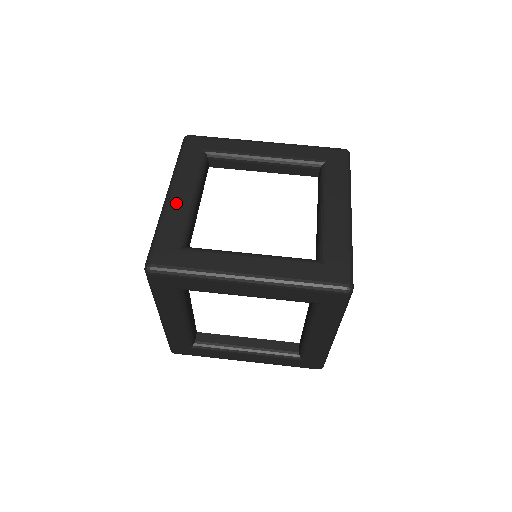
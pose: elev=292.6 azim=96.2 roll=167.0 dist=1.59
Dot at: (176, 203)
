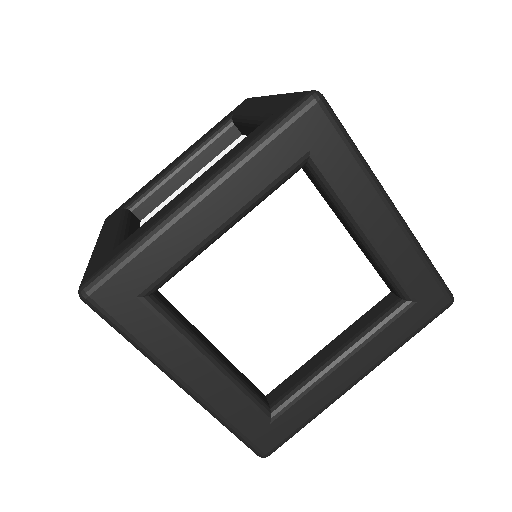
Dot at: (102, 242)
